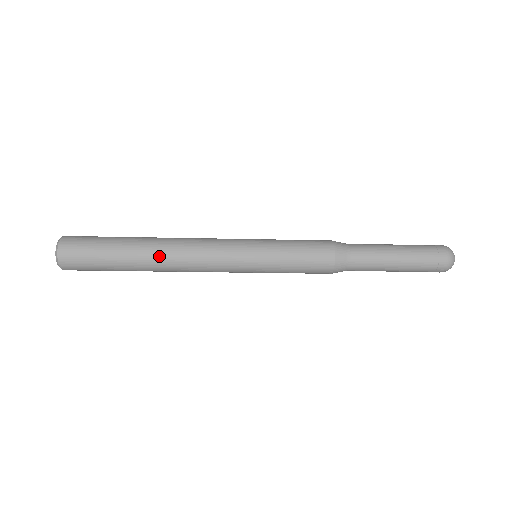
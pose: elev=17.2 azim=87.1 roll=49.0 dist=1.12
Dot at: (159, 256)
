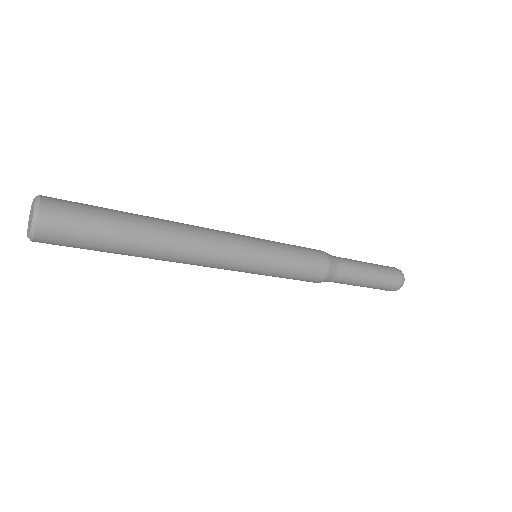
Dot at: (169, 240)
